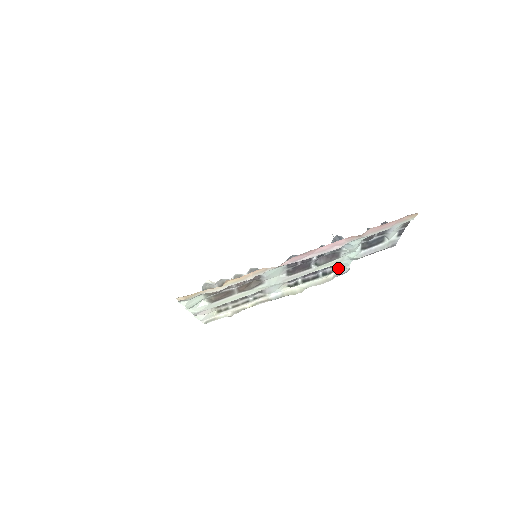
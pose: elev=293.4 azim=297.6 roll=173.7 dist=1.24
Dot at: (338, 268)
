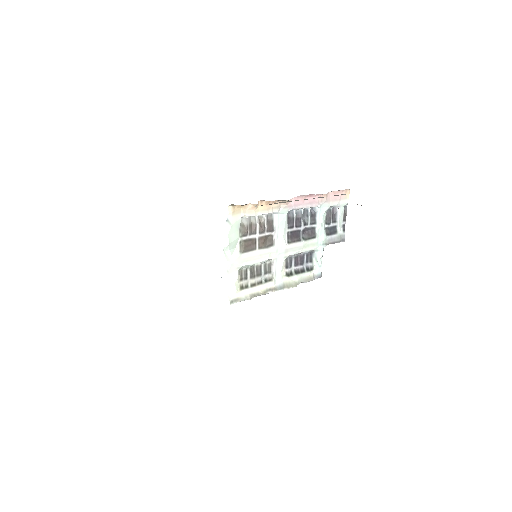
Dot at: (315, 264)
